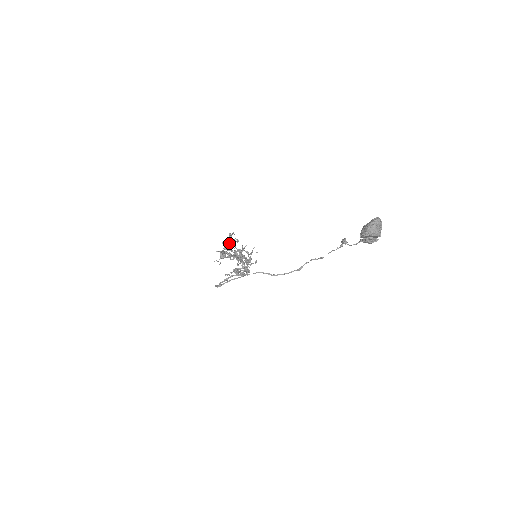
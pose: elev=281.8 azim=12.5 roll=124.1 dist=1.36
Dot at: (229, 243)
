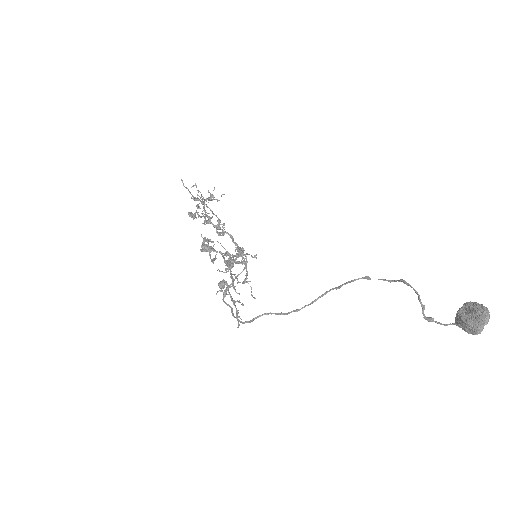
Dot at: occluded
